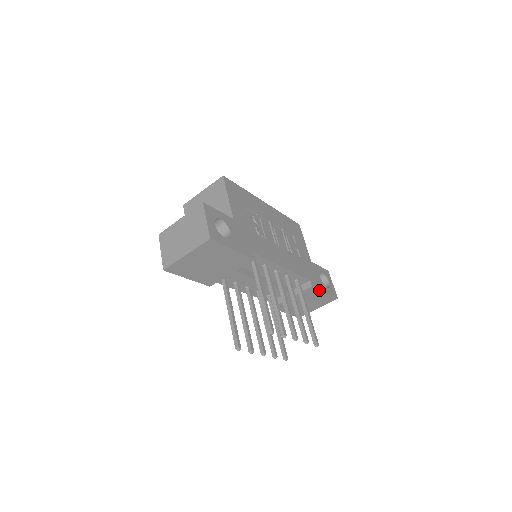
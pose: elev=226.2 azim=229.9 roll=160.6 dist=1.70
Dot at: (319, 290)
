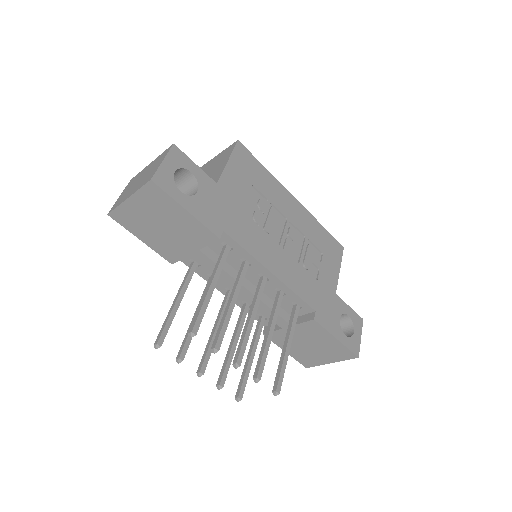
Dot at: (326, 330)
